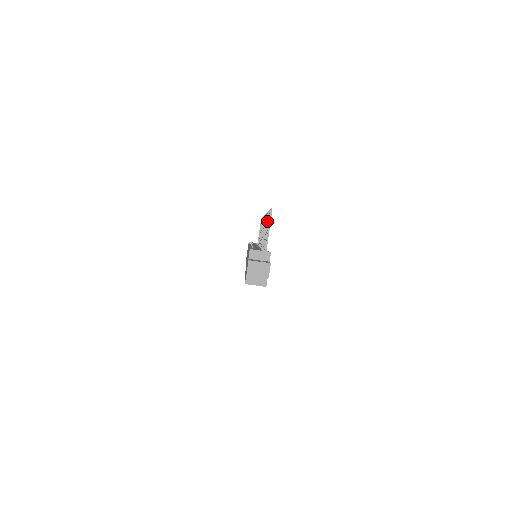
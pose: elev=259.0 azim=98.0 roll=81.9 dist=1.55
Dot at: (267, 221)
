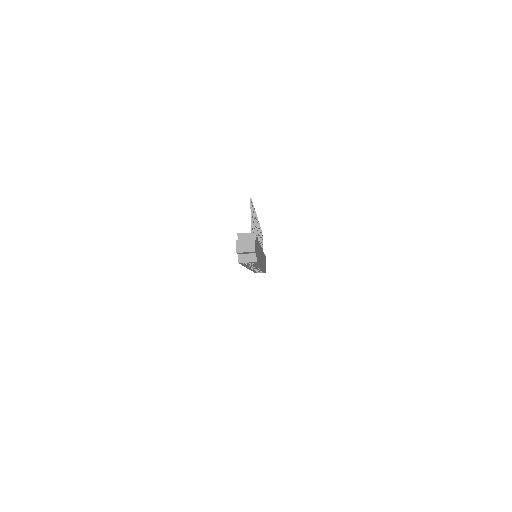
Dot at: occluded
